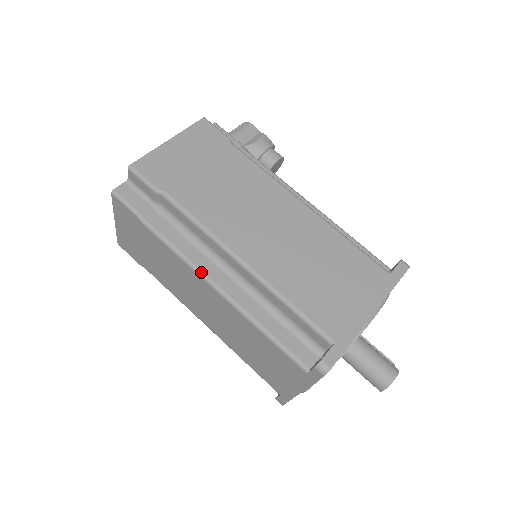
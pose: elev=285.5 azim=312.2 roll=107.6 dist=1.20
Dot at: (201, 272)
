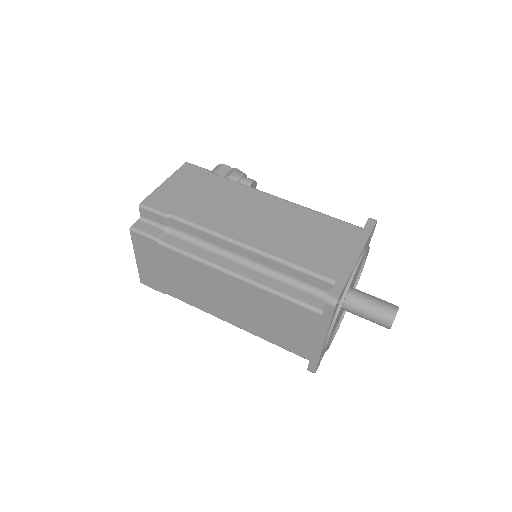
Dot at: (216, 265)
